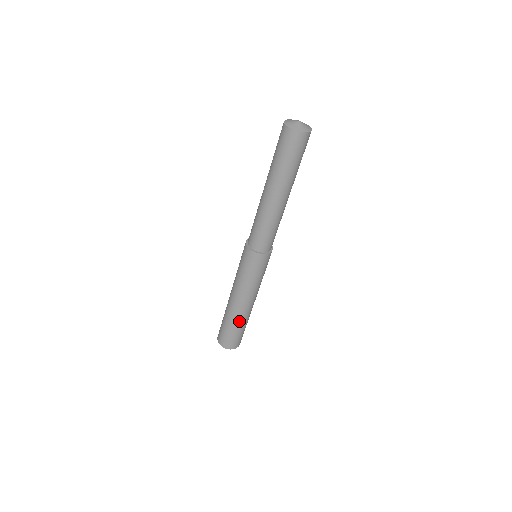
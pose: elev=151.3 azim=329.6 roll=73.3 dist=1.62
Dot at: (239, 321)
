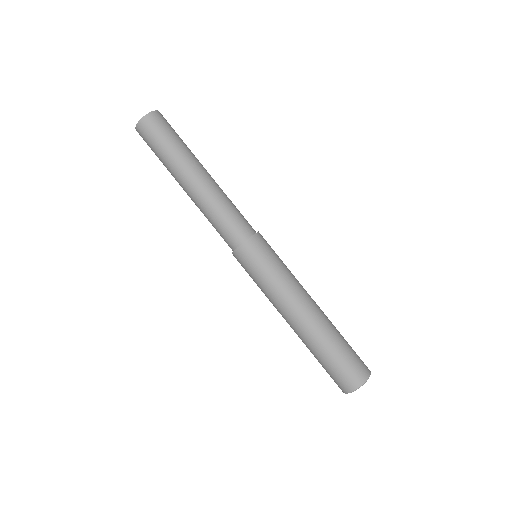
Dot at: (330, 330)
